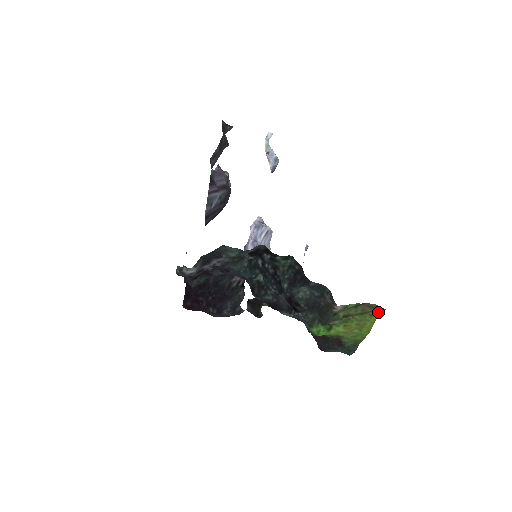
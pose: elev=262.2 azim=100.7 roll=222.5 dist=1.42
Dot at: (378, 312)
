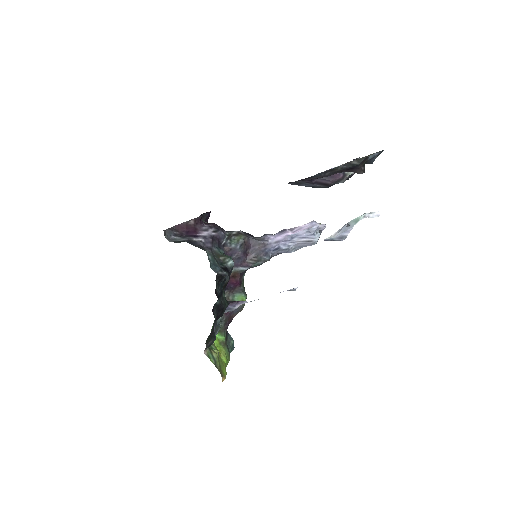
Dot at: (222, 378)
